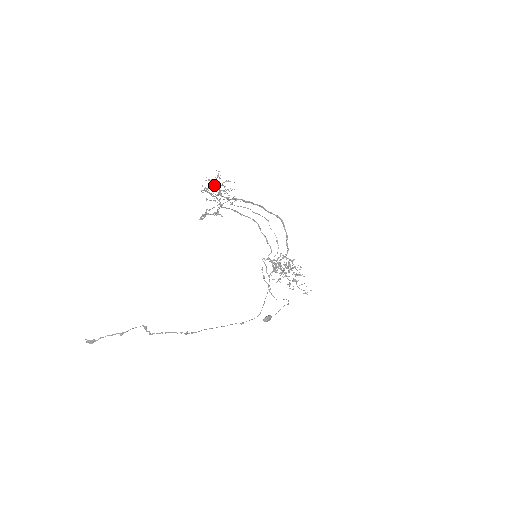
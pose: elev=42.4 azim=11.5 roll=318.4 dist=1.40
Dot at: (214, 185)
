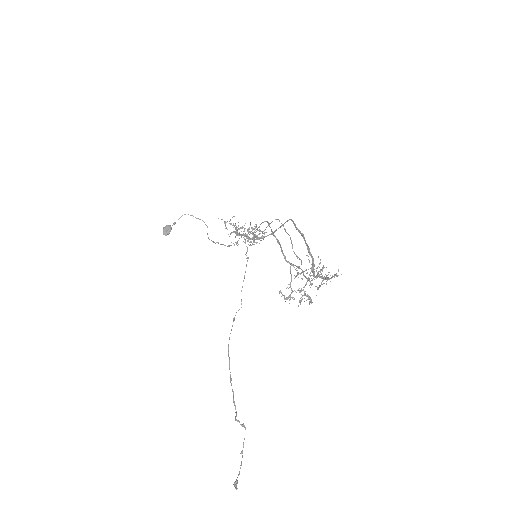
Dot at: occluded
